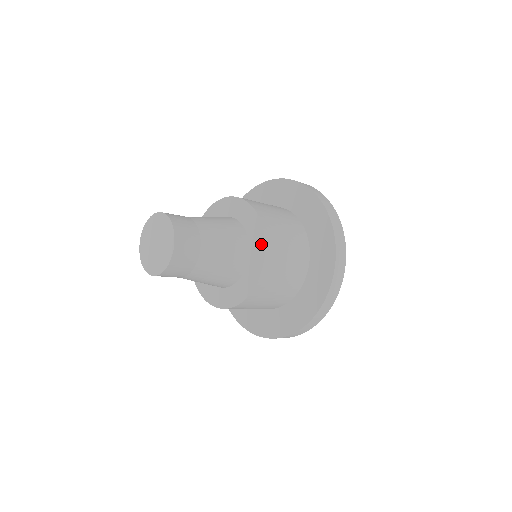
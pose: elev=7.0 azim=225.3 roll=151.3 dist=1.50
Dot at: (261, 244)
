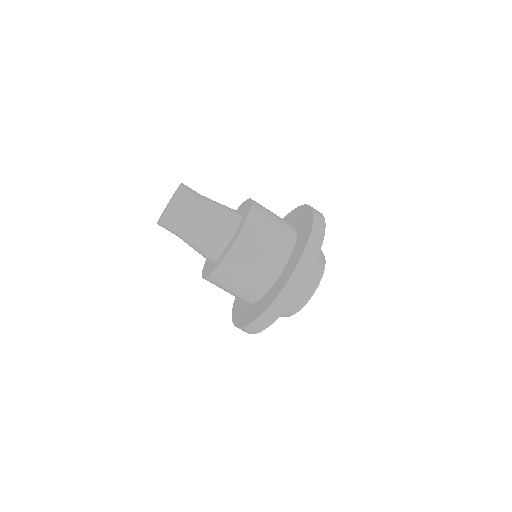
Dot at: (247, 214)
